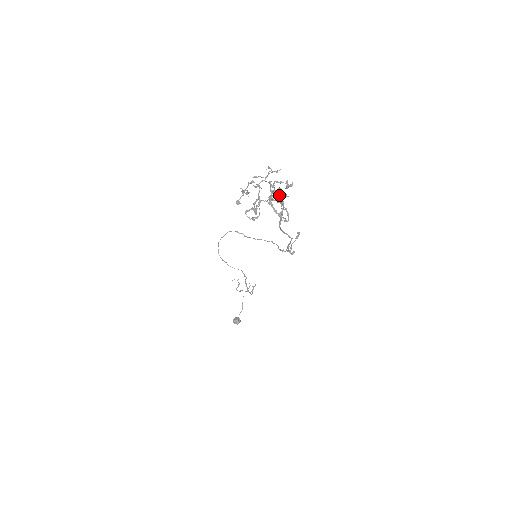
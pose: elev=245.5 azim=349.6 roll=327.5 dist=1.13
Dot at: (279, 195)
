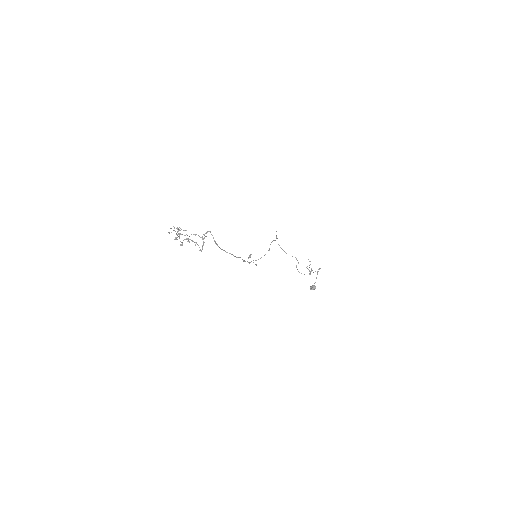
Dot at: occluded
